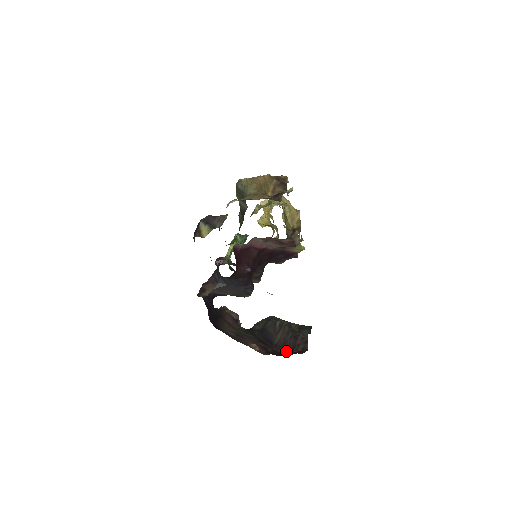
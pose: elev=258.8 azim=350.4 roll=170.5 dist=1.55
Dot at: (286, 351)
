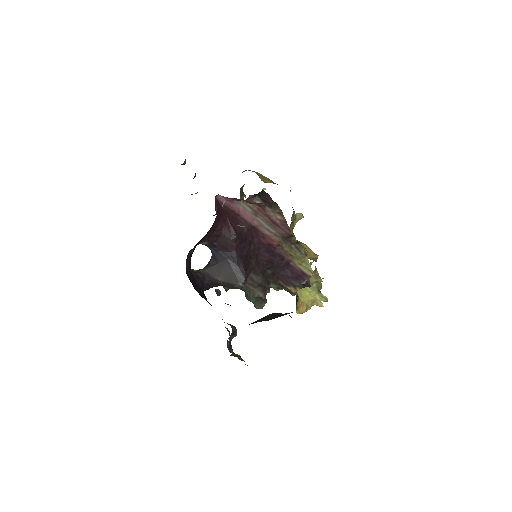
Dot at: occluded
